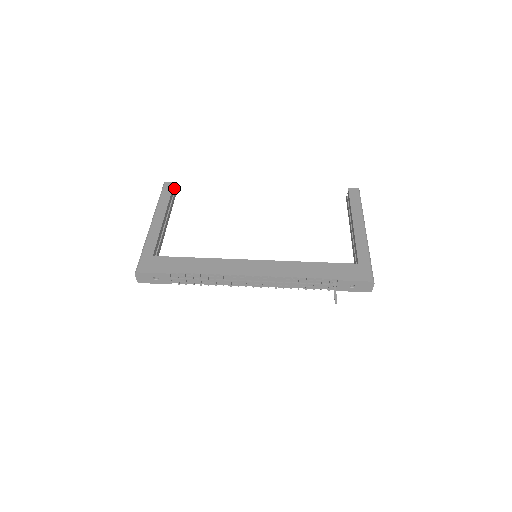
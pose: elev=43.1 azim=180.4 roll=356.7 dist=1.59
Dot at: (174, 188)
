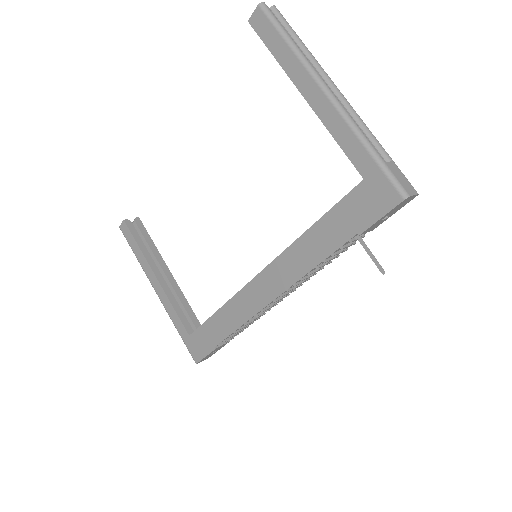
Dot at: (130, 224)
